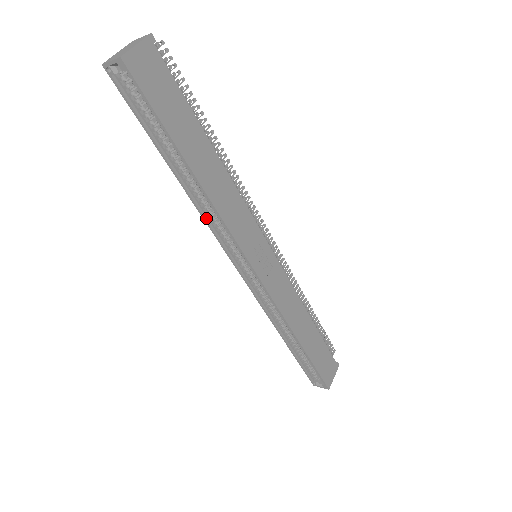
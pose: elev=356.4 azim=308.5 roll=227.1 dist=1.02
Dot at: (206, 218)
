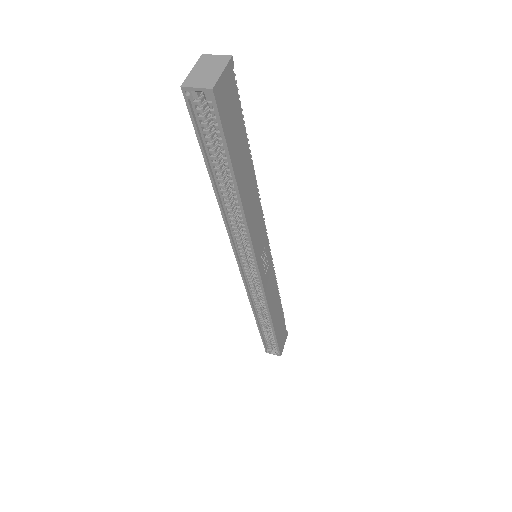
Dot at: (229, 228)
